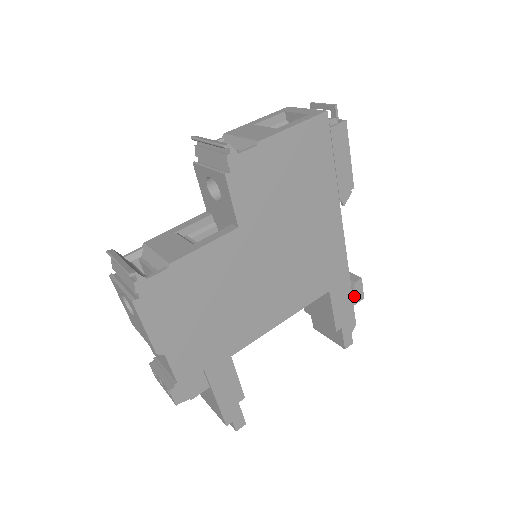
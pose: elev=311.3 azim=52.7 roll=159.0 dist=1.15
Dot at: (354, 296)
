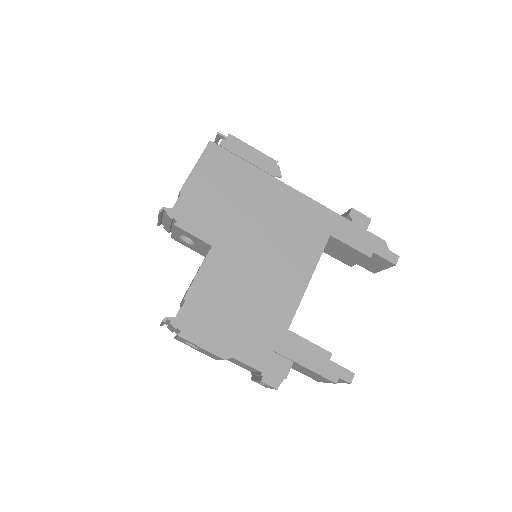
Dot at: (359, 224)
